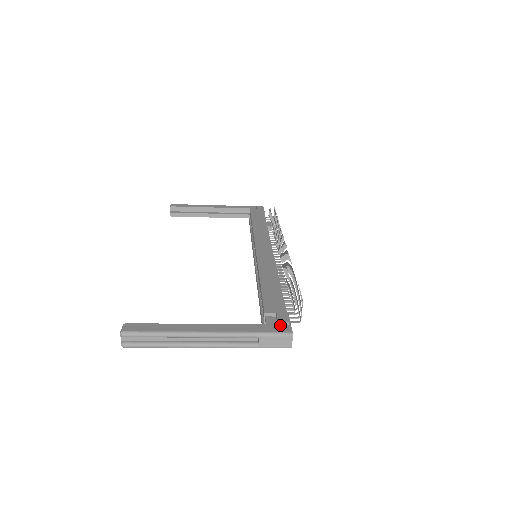
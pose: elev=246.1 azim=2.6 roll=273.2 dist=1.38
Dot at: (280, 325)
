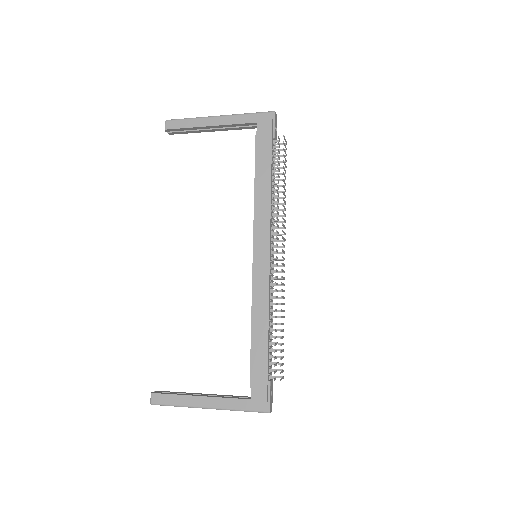
Dot at: (261, 401)
